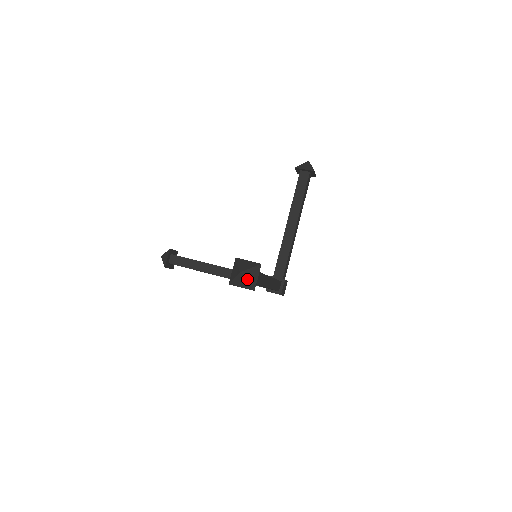
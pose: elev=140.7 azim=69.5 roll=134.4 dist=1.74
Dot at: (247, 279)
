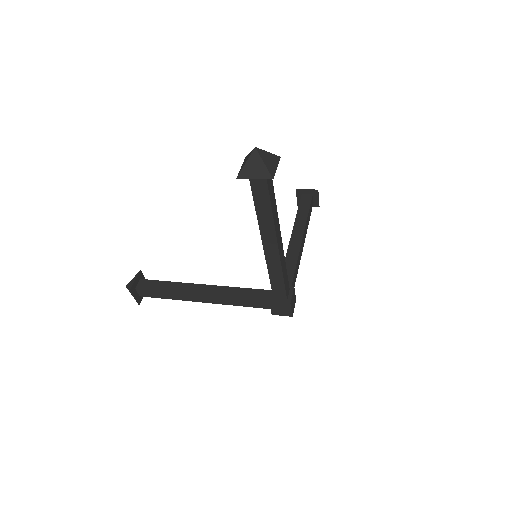
Dot at: (264, 160)
